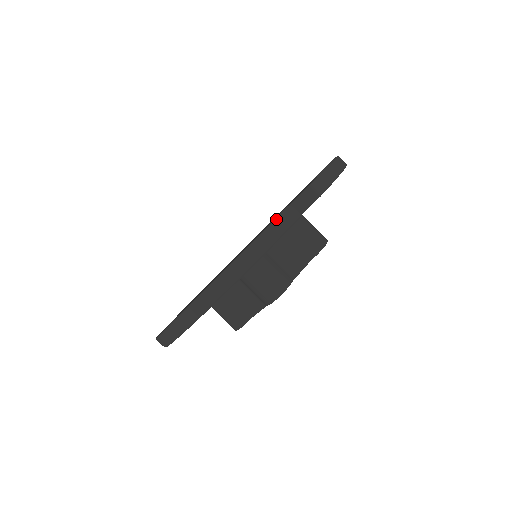
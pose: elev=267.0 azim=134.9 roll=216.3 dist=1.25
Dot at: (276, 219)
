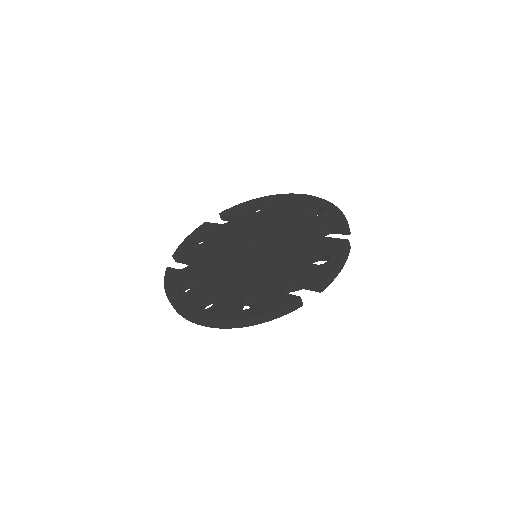
Dot at: (287, 306)
